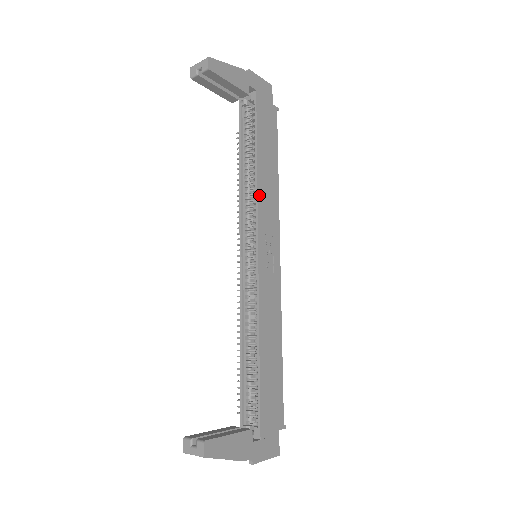
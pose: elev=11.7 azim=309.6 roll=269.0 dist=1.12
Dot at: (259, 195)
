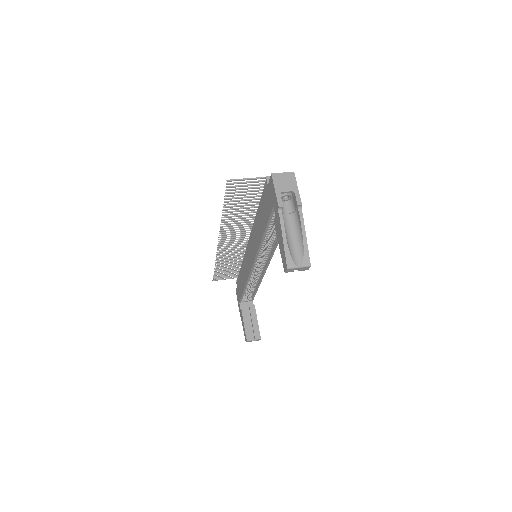
Dot at: (276, 246)
